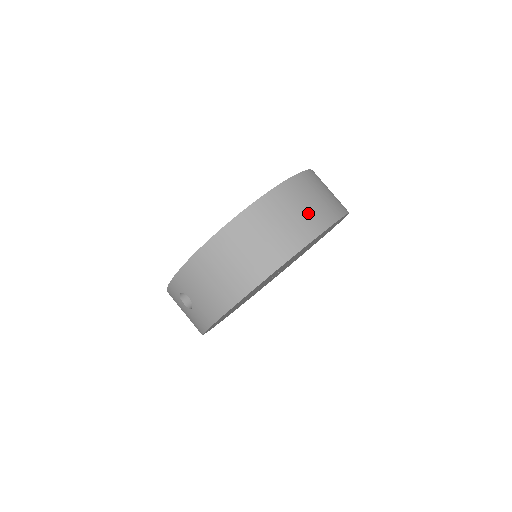
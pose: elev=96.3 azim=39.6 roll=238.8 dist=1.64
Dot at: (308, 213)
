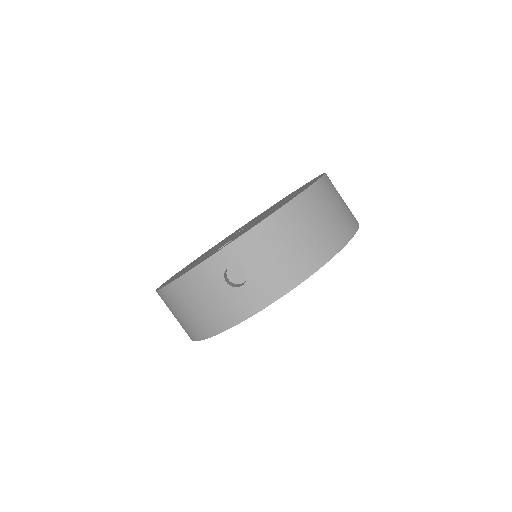
Dot at: occluded
